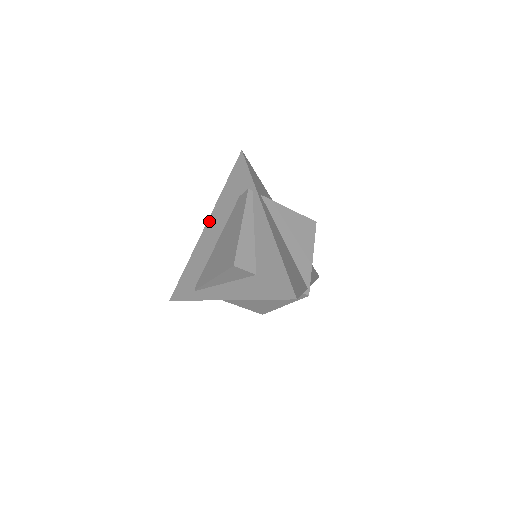
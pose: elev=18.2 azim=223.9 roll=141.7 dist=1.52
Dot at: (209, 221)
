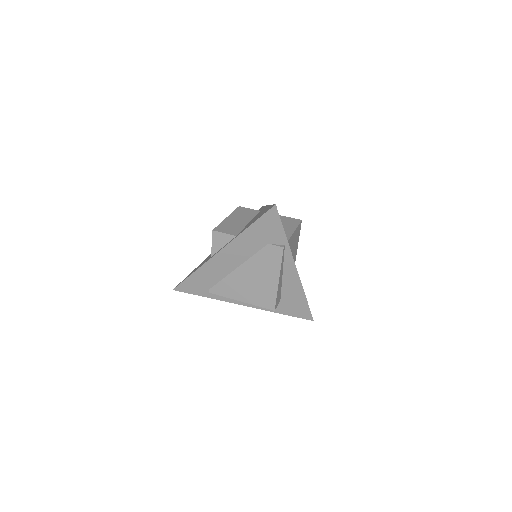
Dot at: (226, 249)
